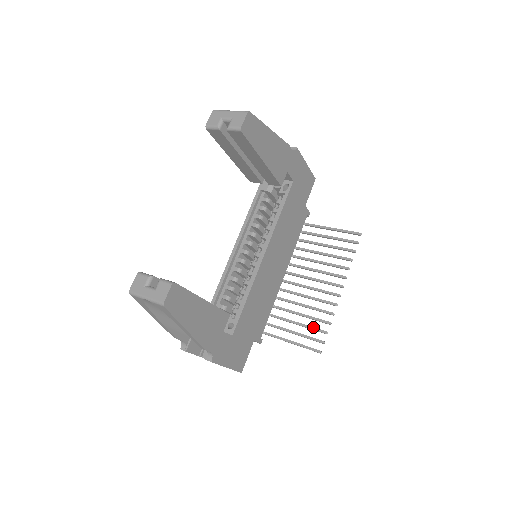
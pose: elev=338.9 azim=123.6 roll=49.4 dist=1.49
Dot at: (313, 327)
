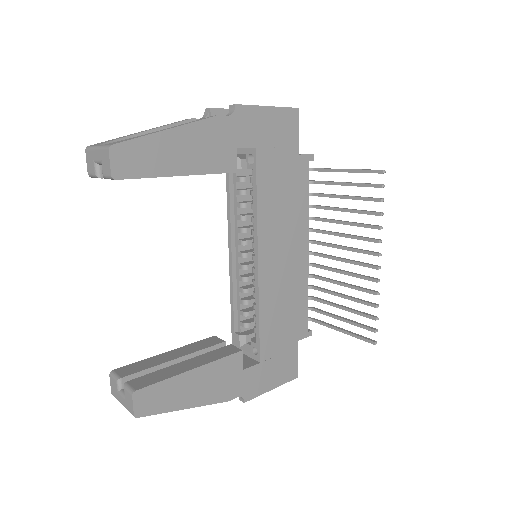
Dot at: (359, 312)
